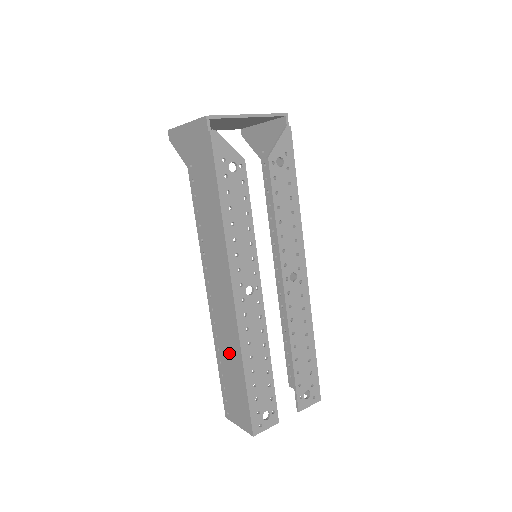
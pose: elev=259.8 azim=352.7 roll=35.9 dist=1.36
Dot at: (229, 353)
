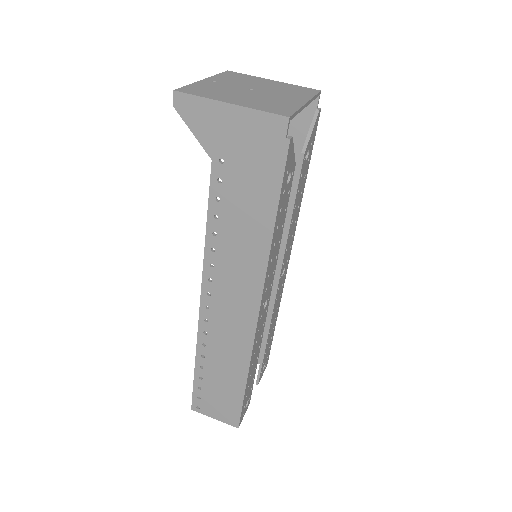
Dot at: (225, 363)
